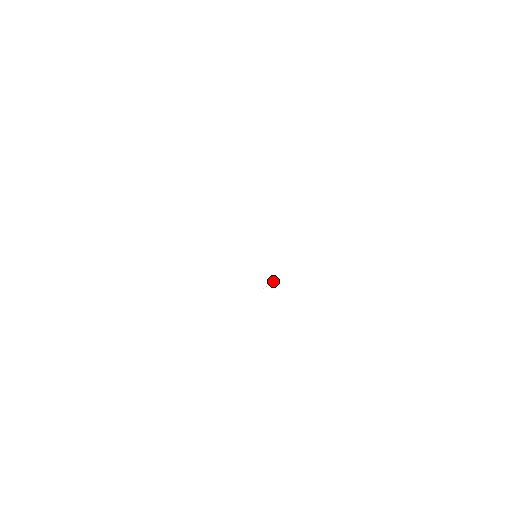
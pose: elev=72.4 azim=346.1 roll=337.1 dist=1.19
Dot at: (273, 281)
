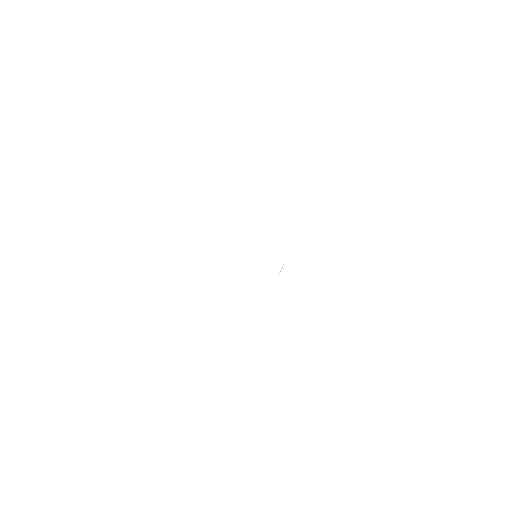
Dot at: occluded
